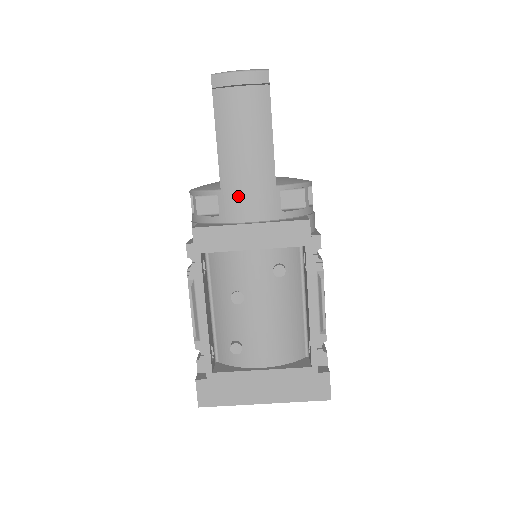
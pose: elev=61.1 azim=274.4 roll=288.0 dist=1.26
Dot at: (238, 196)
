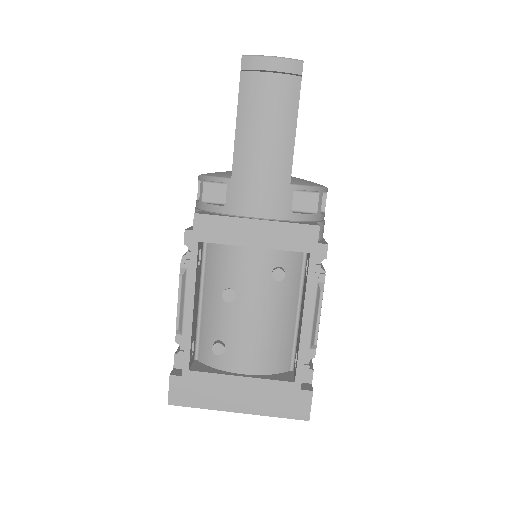
Dot at: (248, 188)
